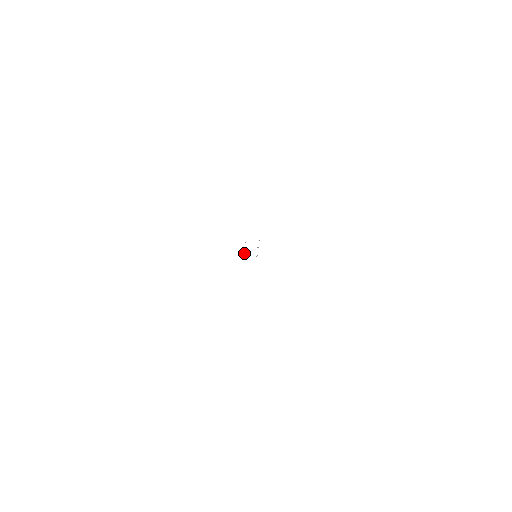
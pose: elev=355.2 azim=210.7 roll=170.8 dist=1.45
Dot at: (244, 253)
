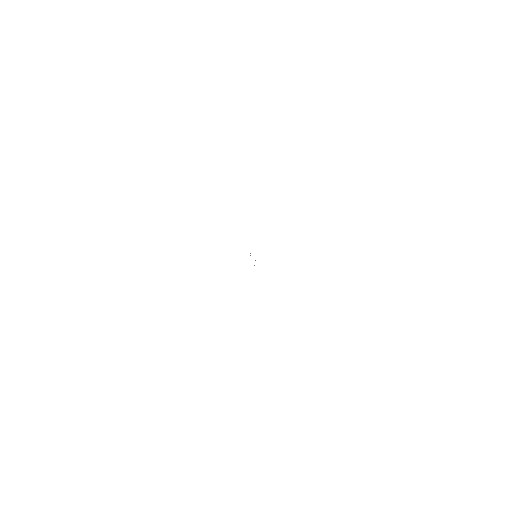
Dot at: (254, 265)
